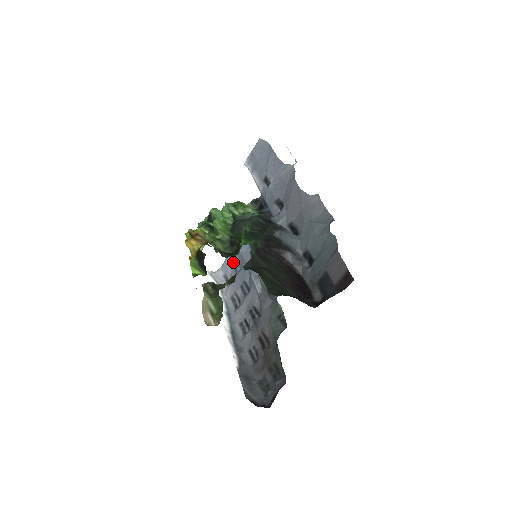
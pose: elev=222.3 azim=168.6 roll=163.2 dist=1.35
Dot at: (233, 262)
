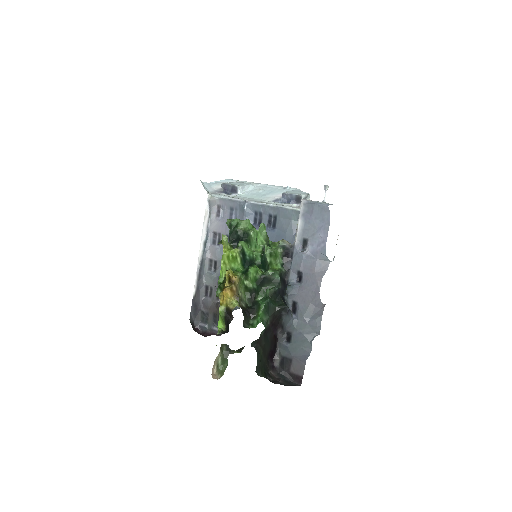
Dot at: (233, 207)
